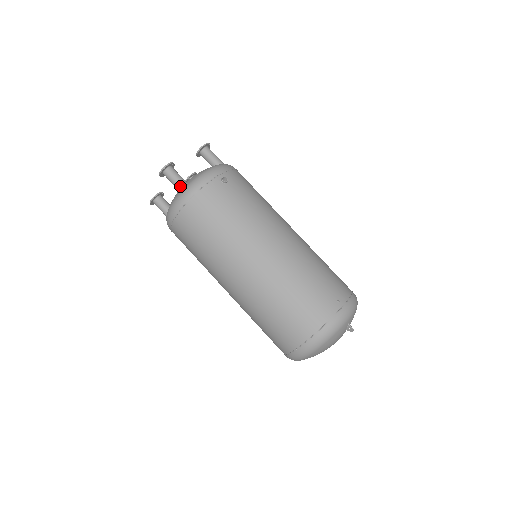
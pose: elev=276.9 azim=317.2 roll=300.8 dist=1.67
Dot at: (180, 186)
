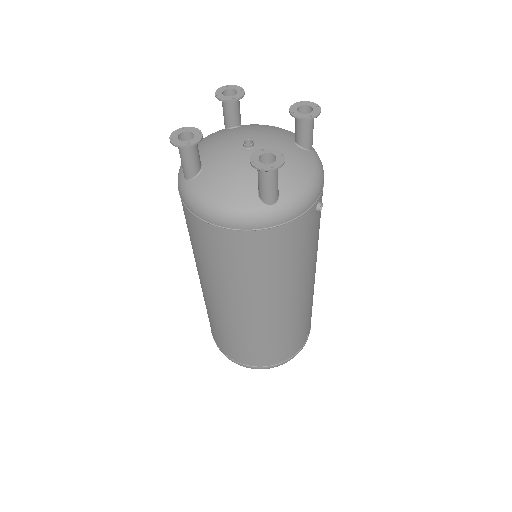
Dot at: (271, 199)
